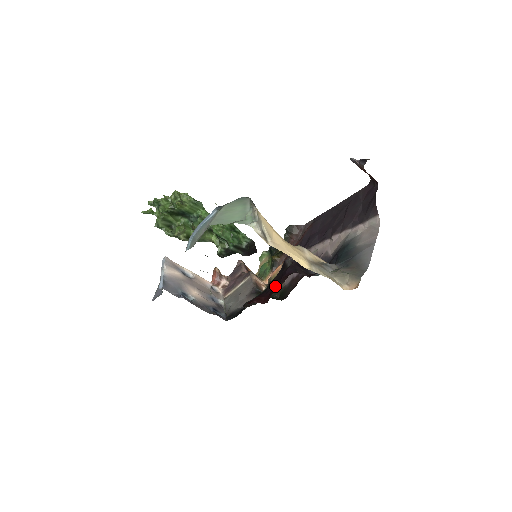
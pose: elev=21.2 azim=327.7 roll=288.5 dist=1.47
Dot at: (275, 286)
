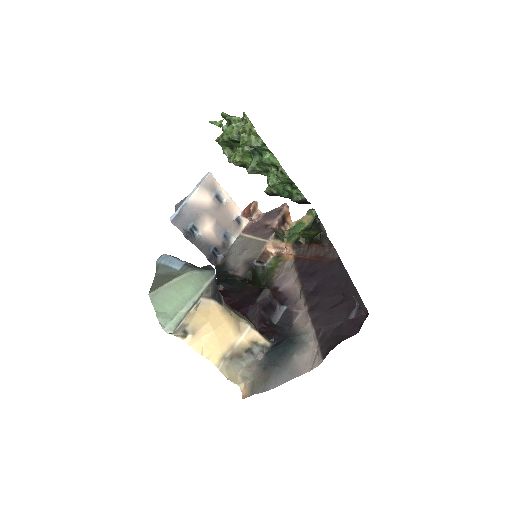
Dot at: (236, 305)
